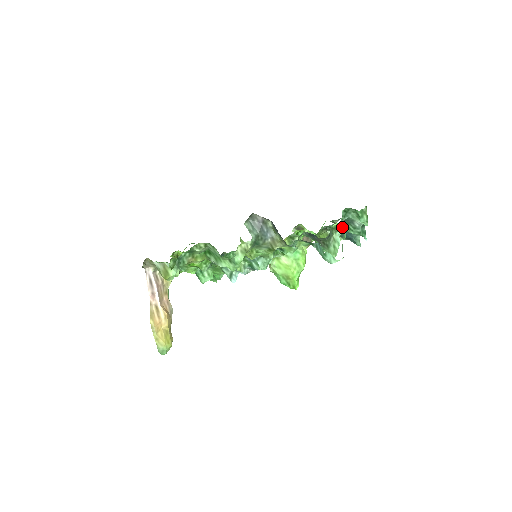
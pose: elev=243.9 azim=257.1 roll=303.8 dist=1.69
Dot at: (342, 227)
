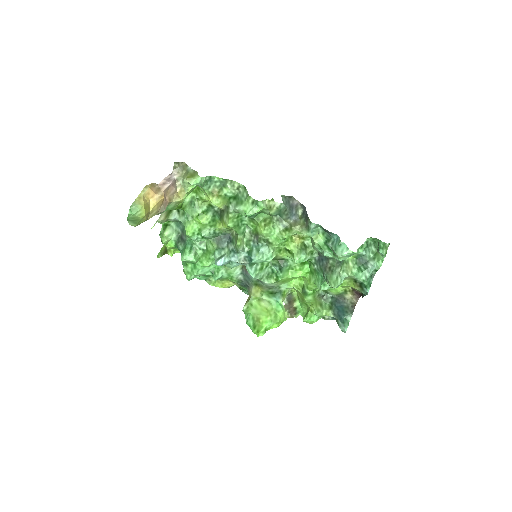
Dot at: (353, 268)
